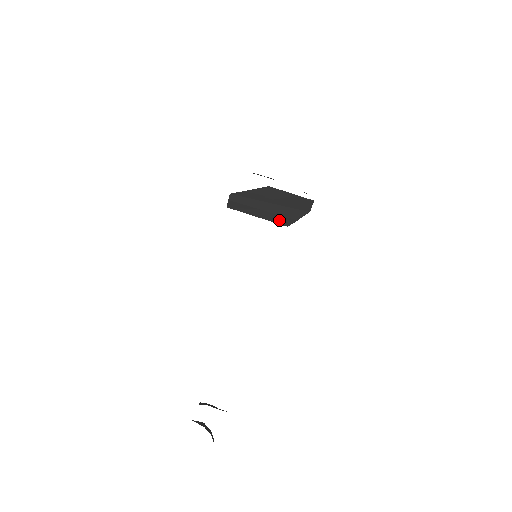
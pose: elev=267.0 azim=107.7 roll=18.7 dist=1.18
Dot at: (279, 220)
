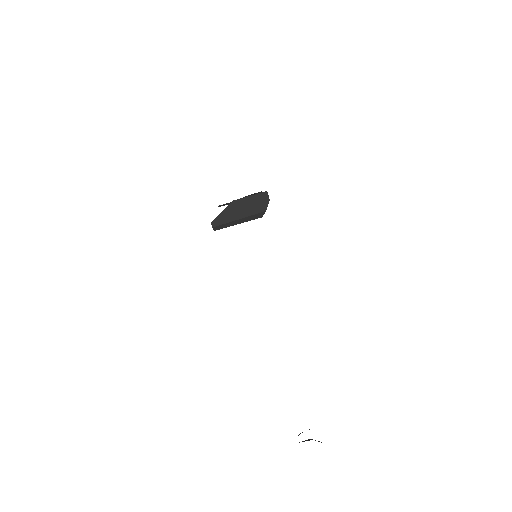
Dot at: (254, 217)
